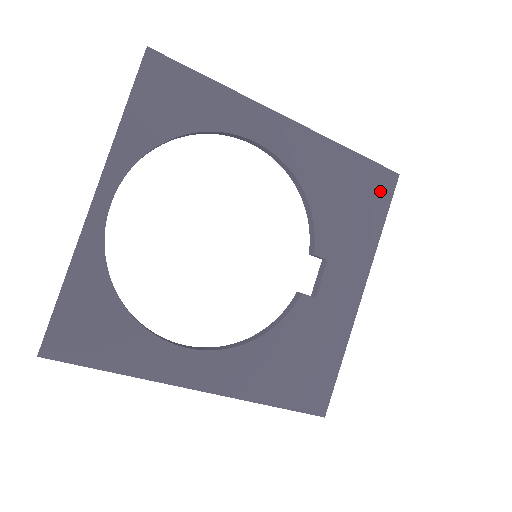
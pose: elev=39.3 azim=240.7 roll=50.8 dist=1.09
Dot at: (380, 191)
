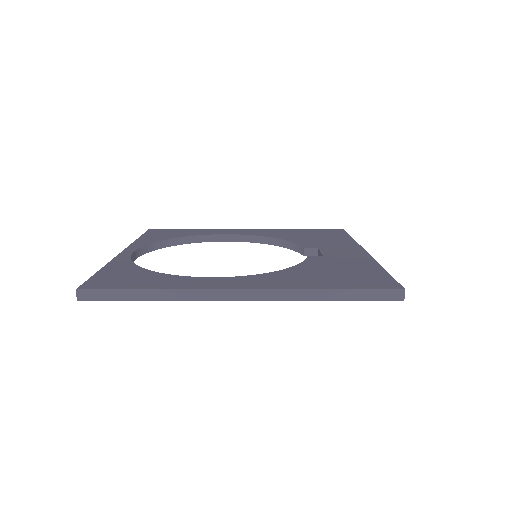
Dot at: occluded
